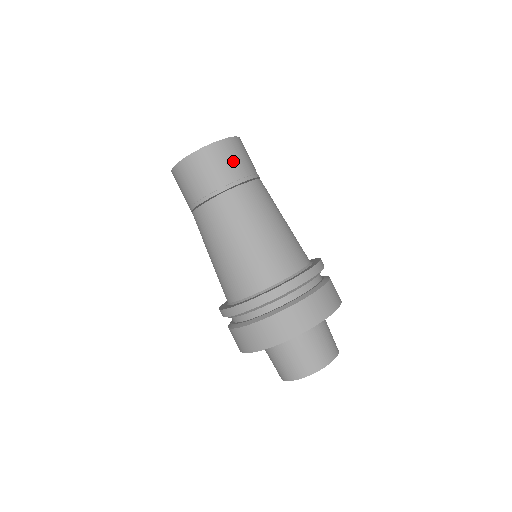
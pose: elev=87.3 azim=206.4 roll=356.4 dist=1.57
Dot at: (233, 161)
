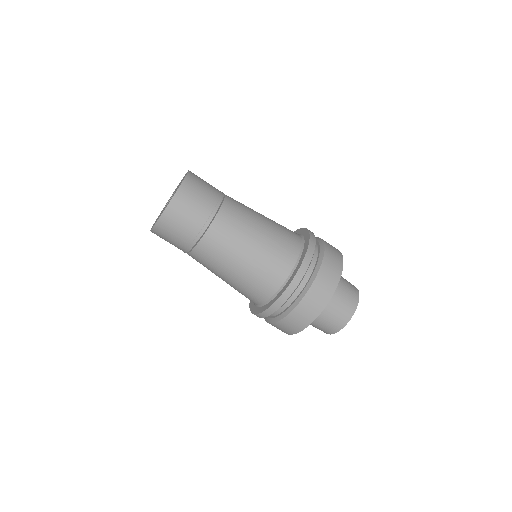
Dot at: (206, 184)
